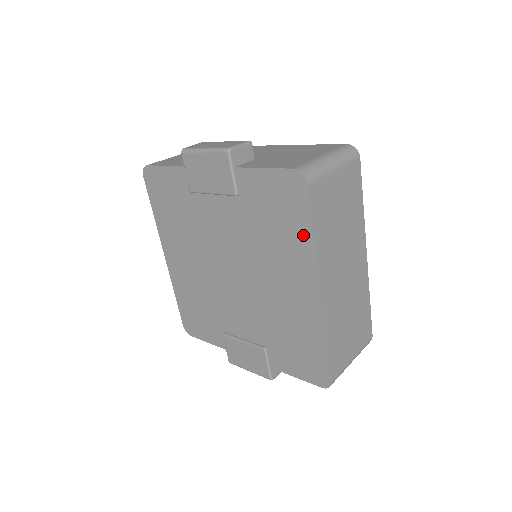
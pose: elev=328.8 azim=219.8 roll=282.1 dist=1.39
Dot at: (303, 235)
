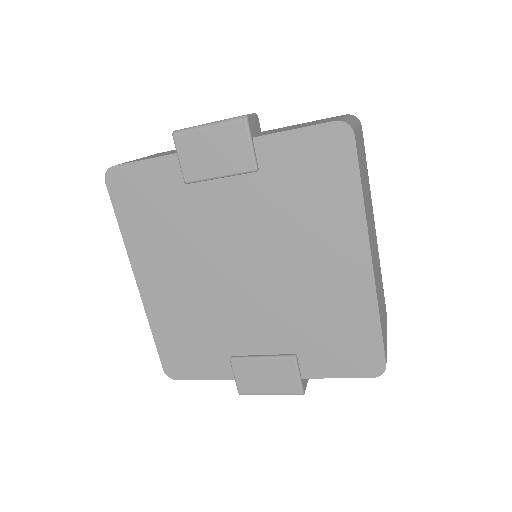
Dot at: (348, 196)
